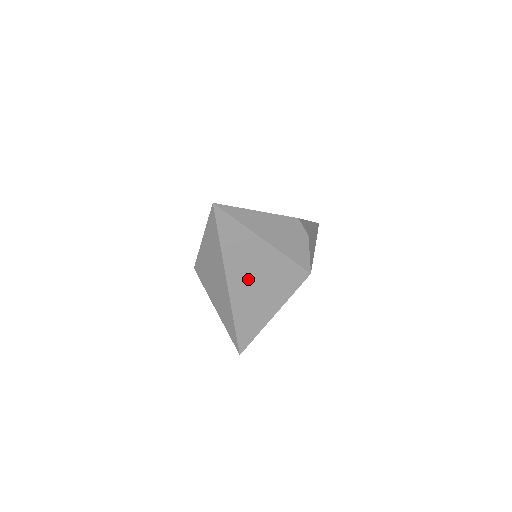
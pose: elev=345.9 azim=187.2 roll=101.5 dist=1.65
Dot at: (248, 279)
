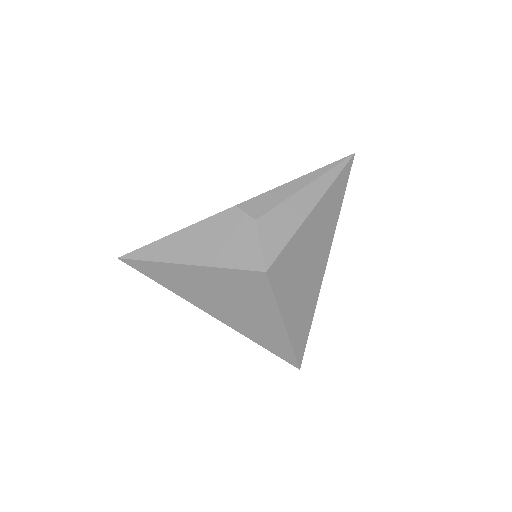
Dot at: (218, 303)
